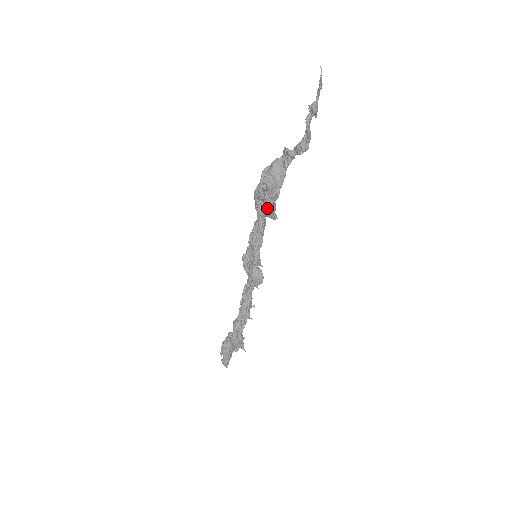
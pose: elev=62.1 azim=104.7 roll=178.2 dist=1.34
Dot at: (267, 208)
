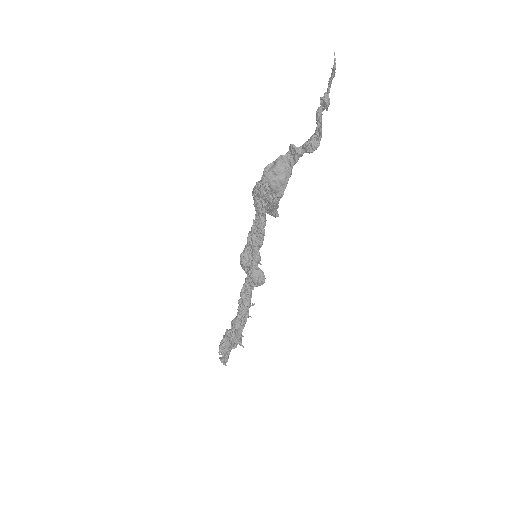
Dot at: (269, 207)
